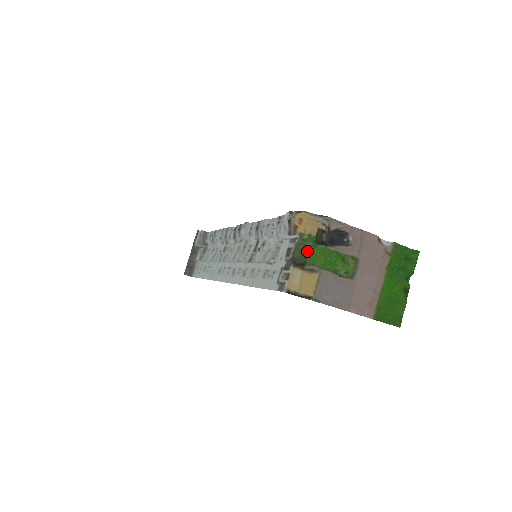
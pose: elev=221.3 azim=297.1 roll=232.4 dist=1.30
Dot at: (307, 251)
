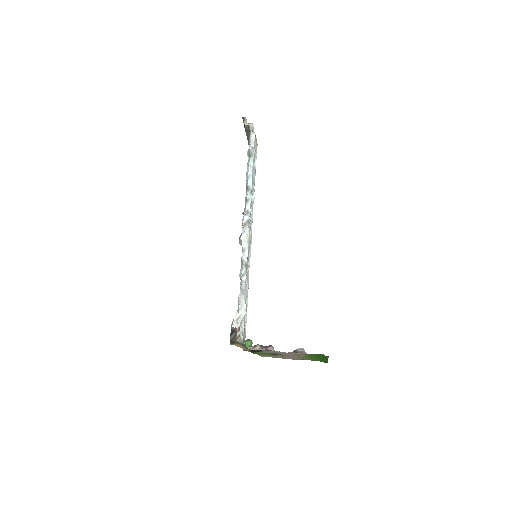
Dot at: (251, 341)
